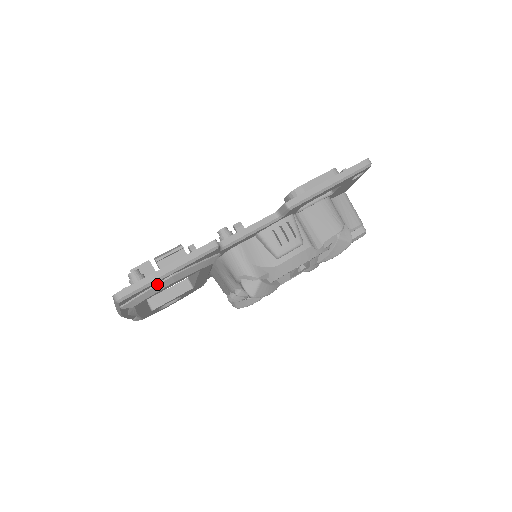
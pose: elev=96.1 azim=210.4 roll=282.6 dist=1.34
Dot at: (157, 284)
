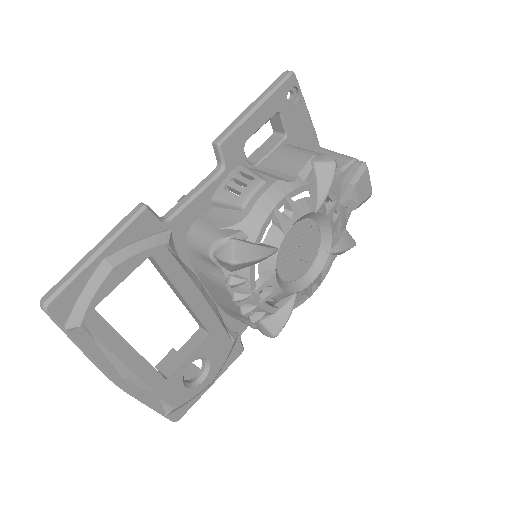
Dot at: (91, 276)
